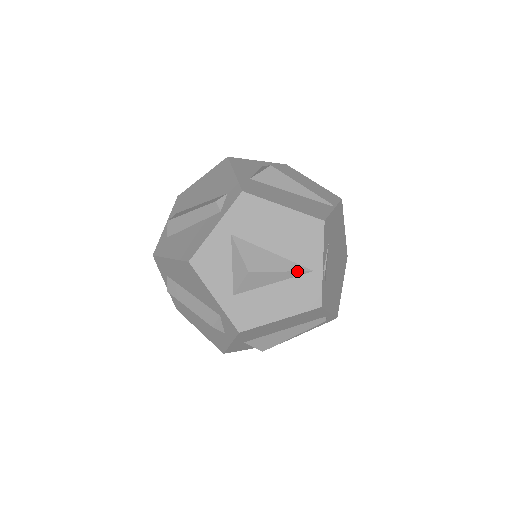
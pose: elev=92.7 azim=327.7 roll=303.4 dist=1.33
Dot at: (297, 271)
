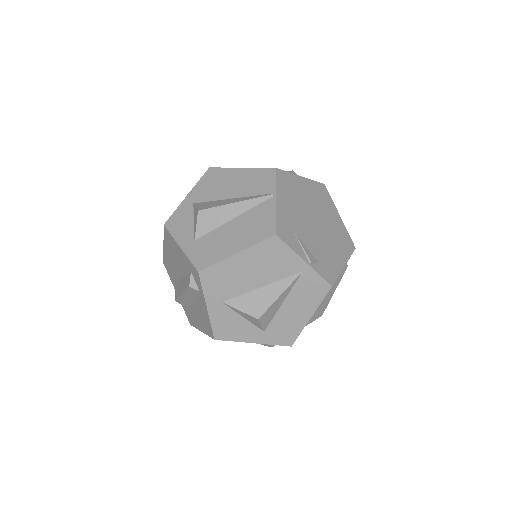
Dot at: (291, 284)
